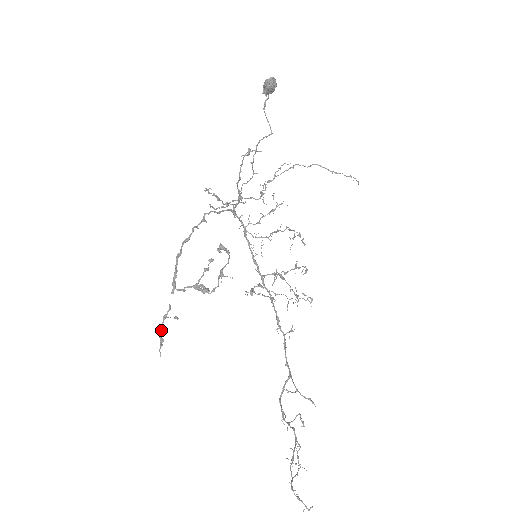
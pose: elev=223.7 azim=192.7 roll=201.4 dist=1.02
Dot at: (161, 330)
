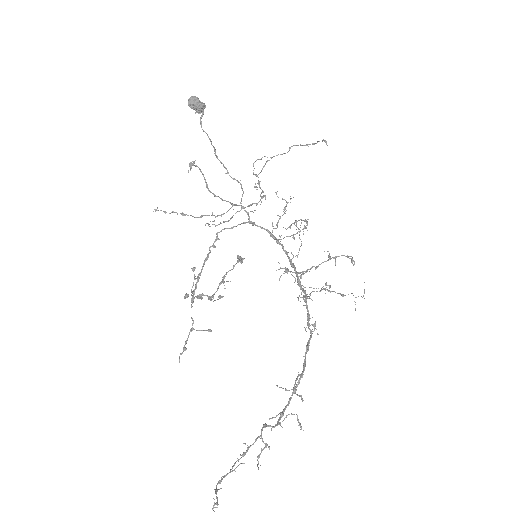
Dot at: (186, 341)
